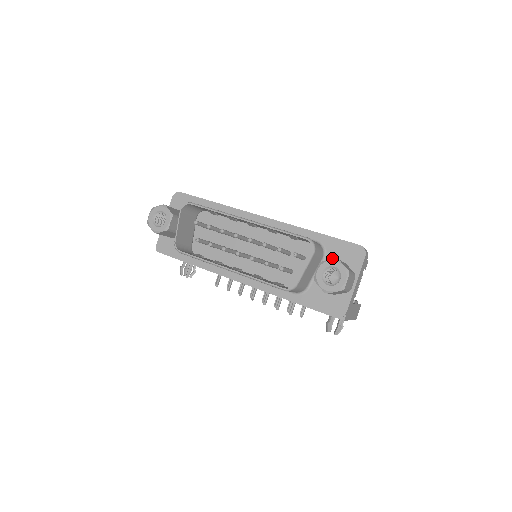
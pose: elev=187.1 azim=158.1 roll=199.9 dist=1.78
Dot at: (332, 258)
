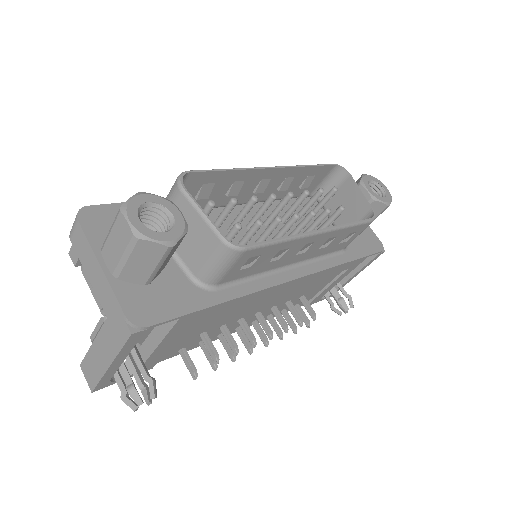
Dot at: occluded
